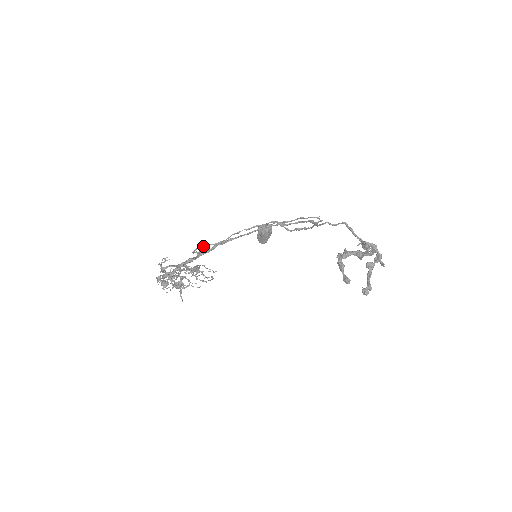
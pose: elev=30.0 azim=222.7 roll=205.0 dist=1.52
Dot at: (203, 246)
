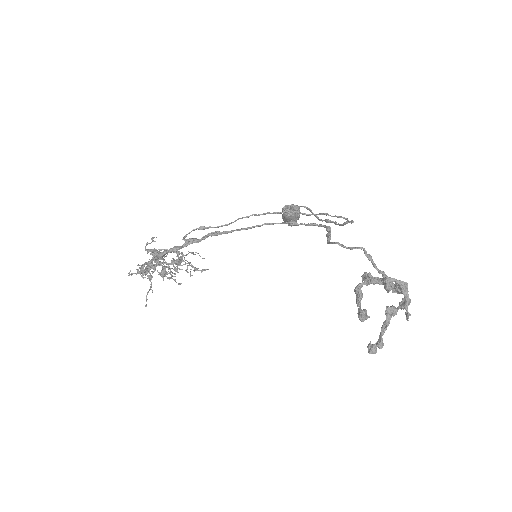
Dot at: (201, 228)
